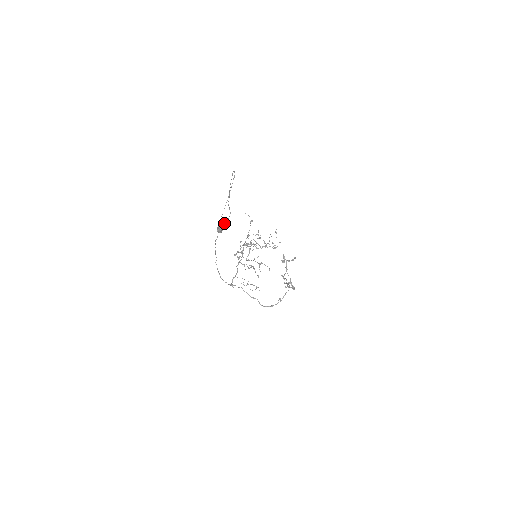
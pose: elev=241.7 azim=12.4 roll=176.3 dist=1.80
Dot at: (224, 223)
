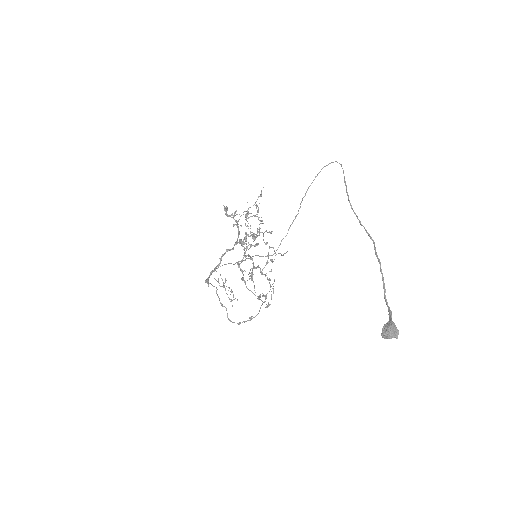
Dot at: (392, 322)
